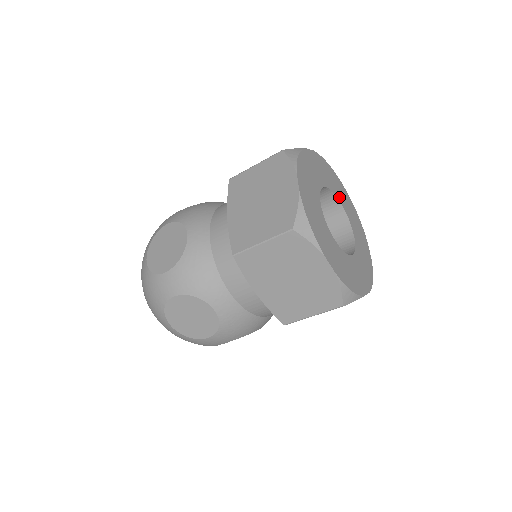
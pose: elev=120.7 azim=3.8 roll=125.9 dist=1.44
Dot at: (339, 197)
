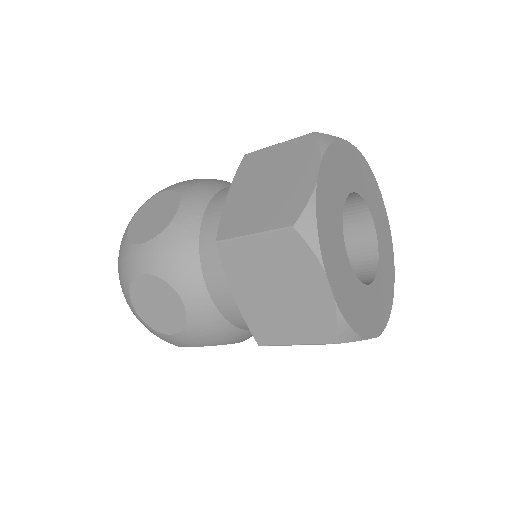
Dot at: (353, 185)
